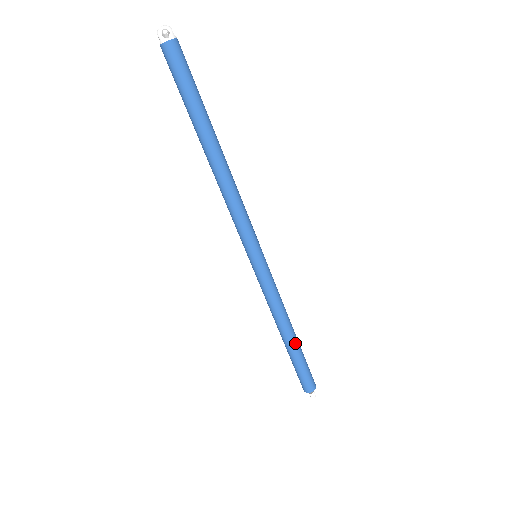
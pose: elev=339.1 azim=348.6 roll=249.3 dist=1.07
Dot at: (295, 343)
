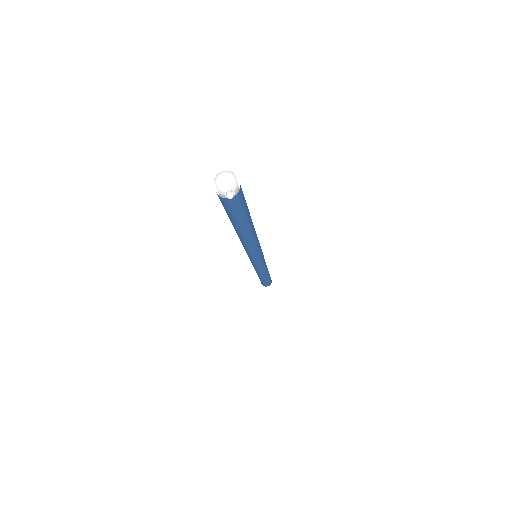
Dot at: (267, 277)
